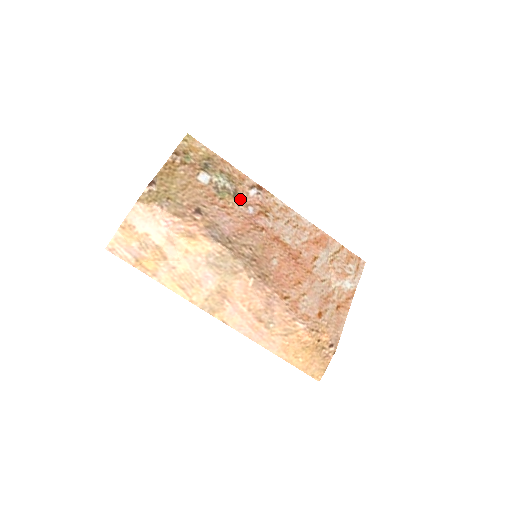
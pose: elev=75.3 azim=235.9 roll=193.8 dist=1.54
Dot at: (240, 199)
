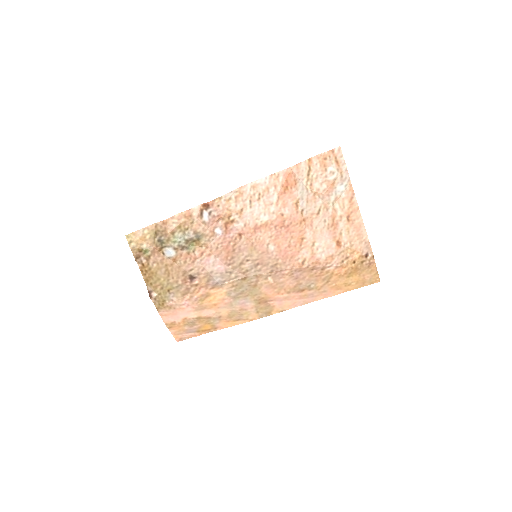
Dot at: (204, 234)
